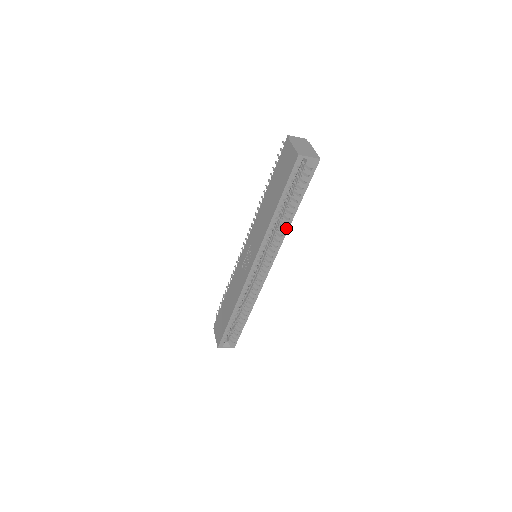
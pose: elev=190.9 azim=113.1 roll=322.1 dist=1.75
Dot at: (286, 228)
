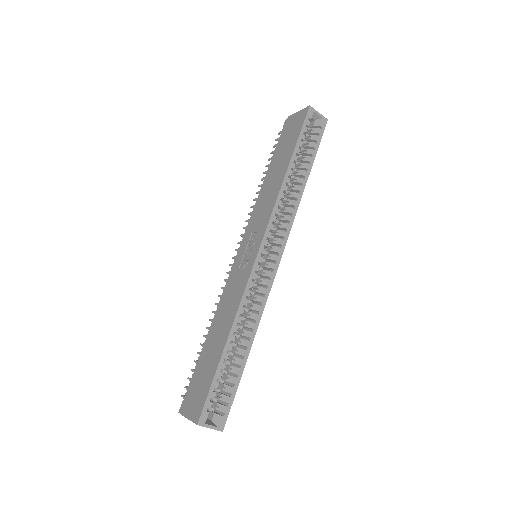
Dot at: (298, 197)
